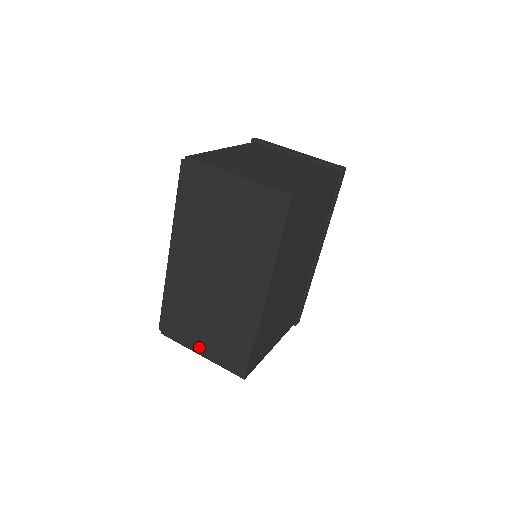
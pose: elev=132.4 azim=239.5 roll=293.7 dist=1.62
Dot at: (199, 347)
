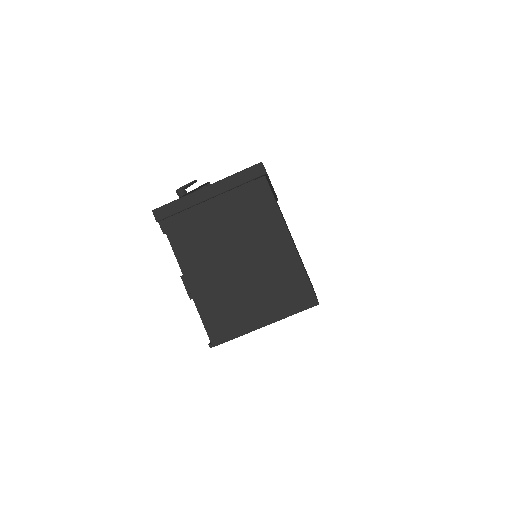
Dot at: occluded
